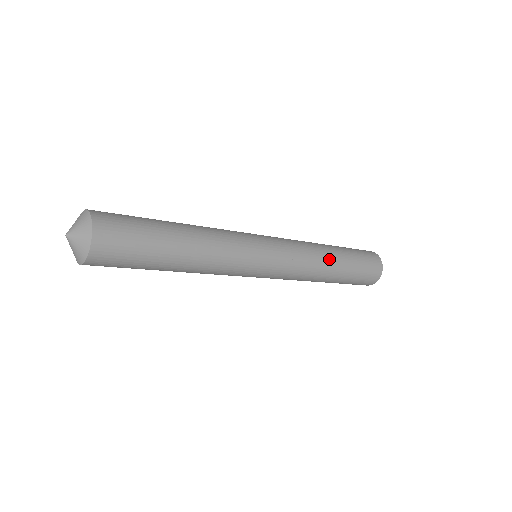
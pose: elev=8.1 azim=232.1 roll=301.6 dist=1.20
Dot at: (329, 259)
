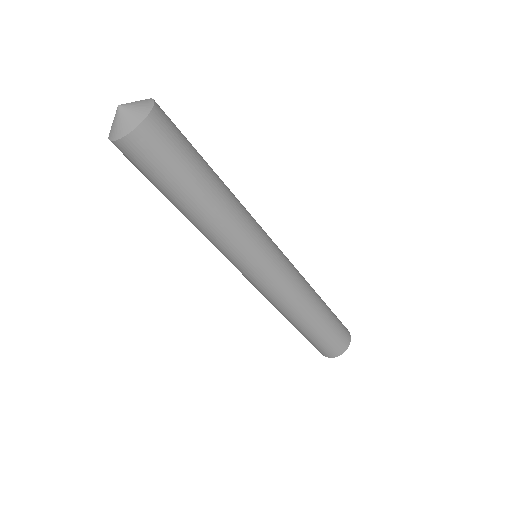
Dot at: (312, 307)
